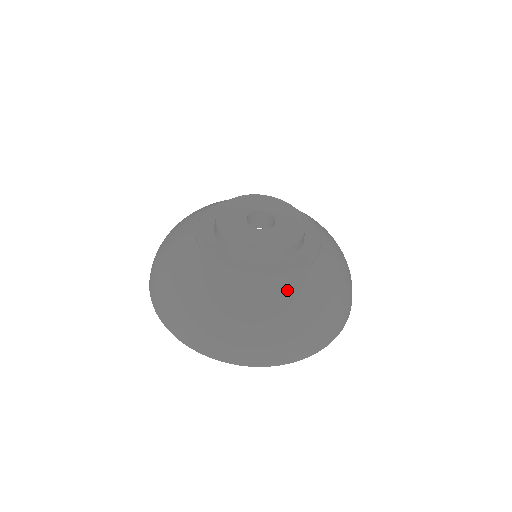
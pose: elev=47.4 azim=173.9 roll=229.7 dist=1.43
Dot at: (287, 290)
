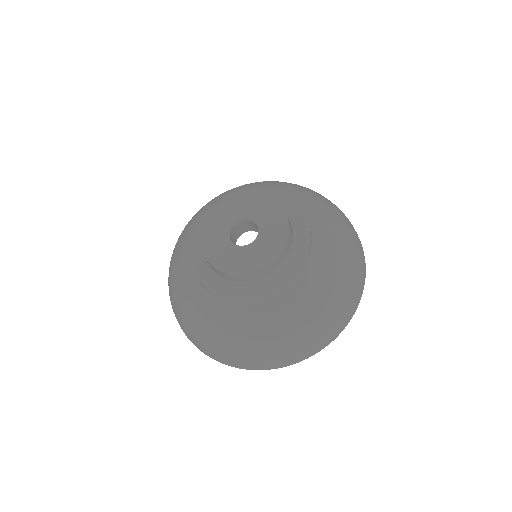
Dot at: (228, 311)
